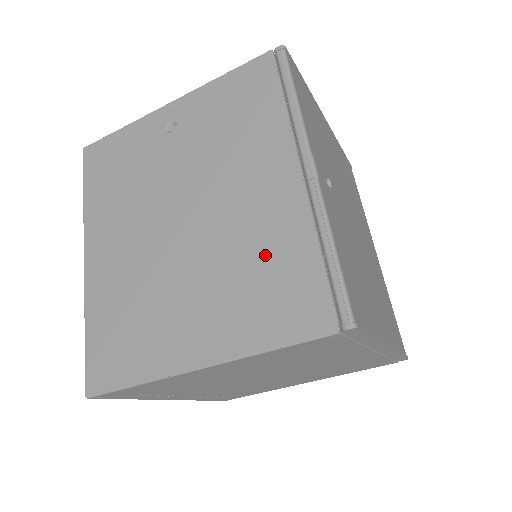
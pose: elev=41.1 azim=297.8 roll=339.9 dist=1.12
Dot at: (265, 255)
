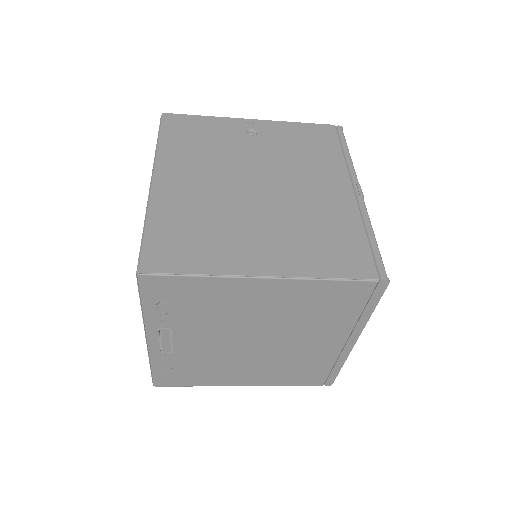
Dot at: (326, 225)
